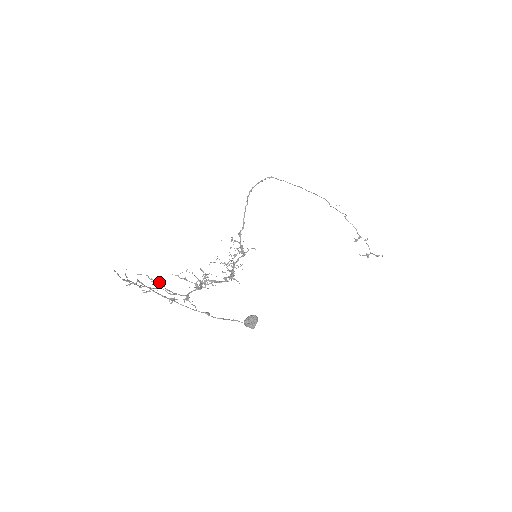
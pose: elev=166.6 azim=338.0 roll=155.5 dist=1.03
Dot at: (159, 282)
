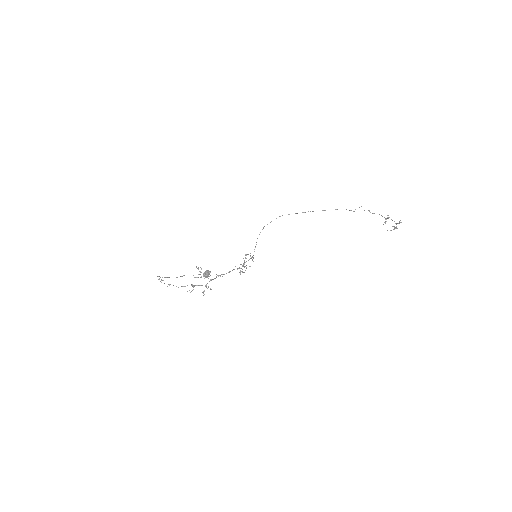
Dot at: occluded
